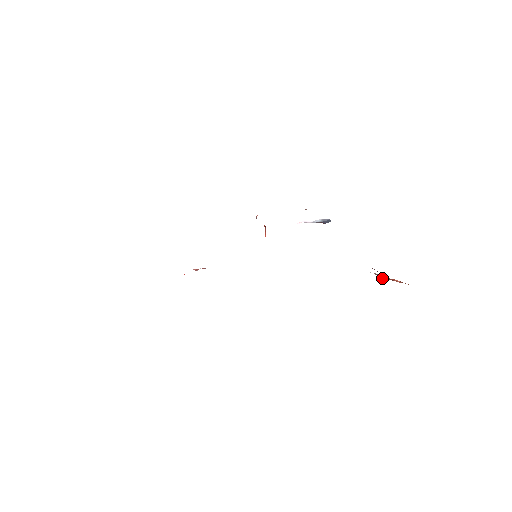
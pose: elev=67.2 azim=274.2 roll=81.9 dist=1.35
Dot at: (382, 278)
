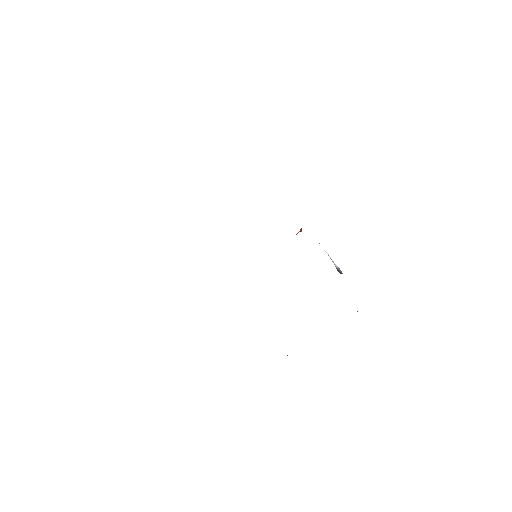
Dot at: occluded
